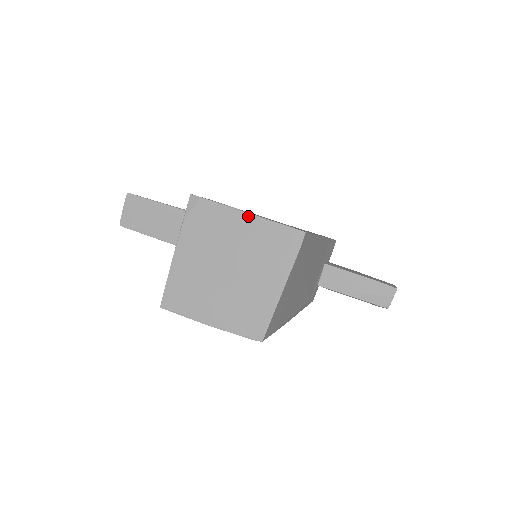
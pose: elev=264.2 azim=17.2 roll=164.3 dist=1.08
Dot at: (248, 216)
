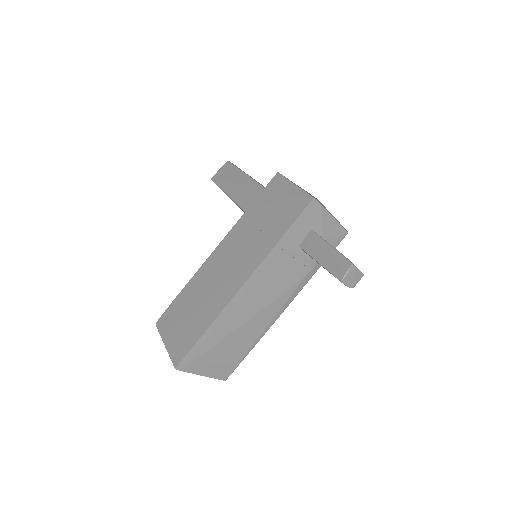
Dot at: (166, 347)
